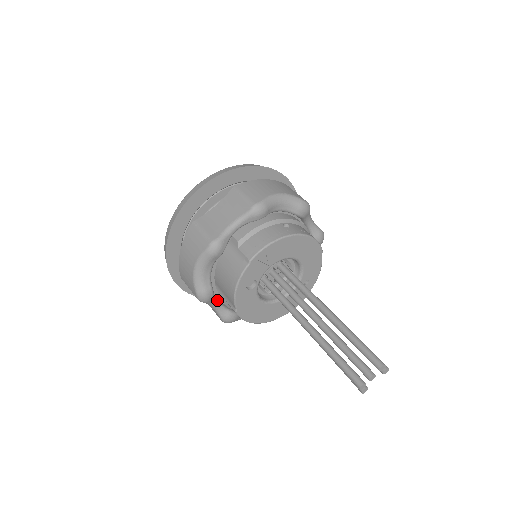
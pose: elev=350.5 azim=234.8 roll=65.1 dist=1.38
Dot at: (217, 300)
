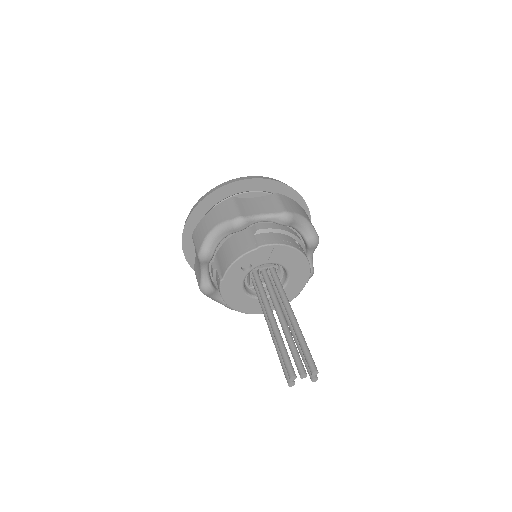
Dot at: (209, 267)
